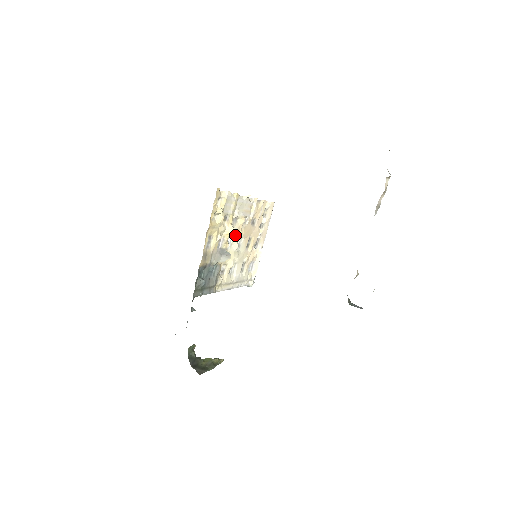
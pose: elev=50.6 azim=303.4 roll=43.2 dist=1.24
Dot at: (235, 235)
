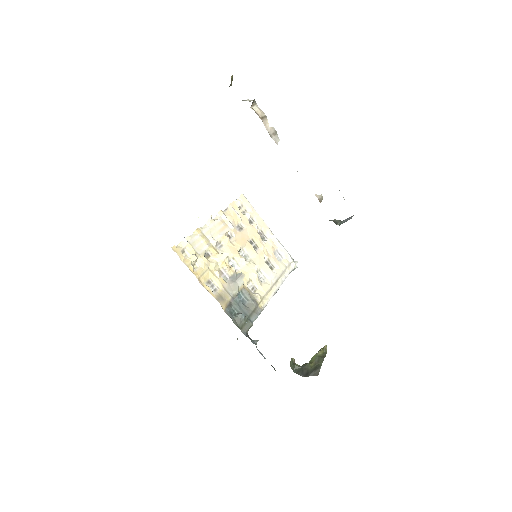
Dot at: (232, 255)
